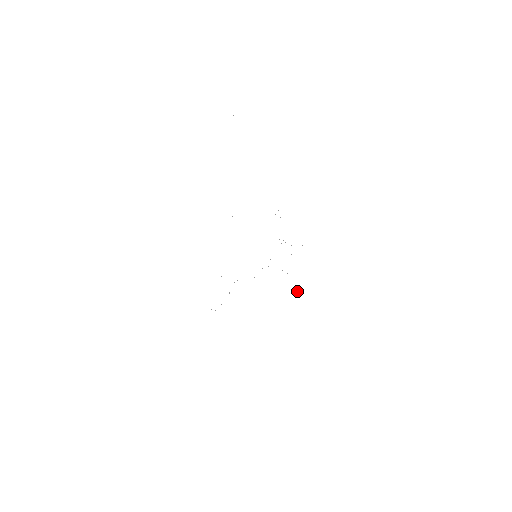
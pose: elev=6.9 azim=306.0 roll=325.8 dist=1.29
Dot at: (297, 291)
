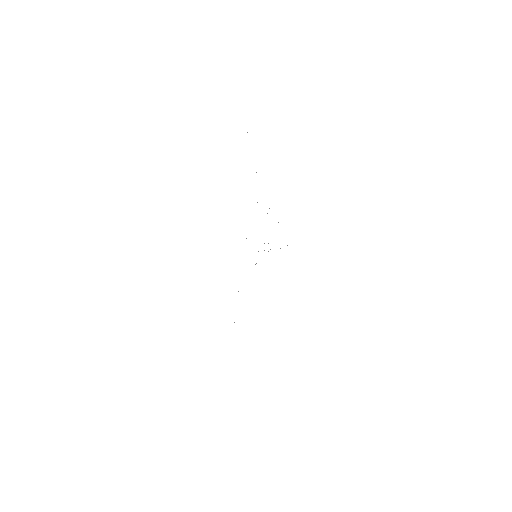
Dot at: occluded
